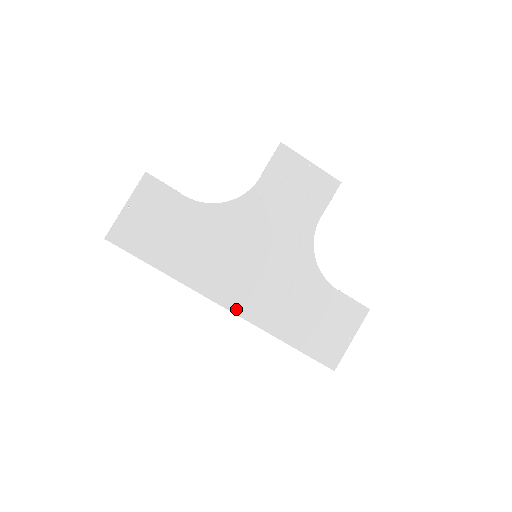
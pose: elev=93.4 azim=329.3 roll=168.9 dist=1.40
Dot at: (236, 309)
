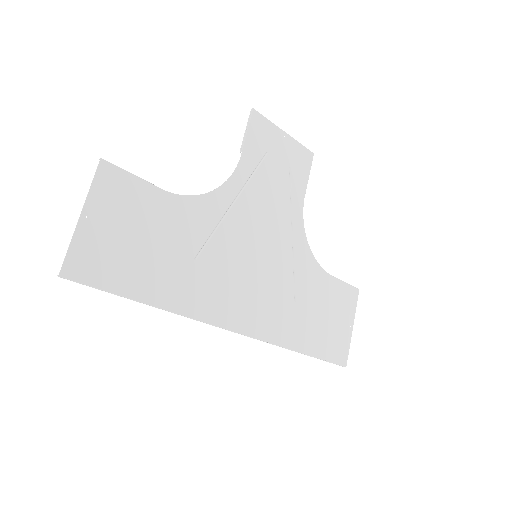
Dot at: (249, 330)
